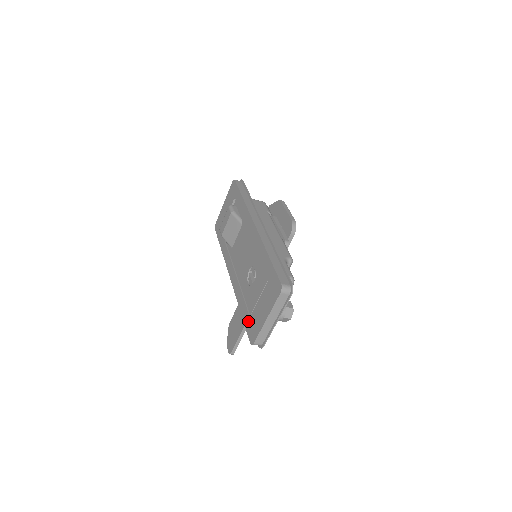
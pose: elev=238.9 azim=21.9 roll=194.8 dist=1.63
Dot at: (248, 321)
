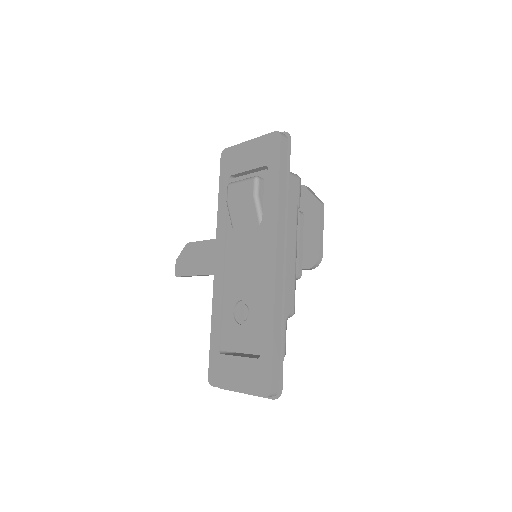
Dot at: (215, 355)
